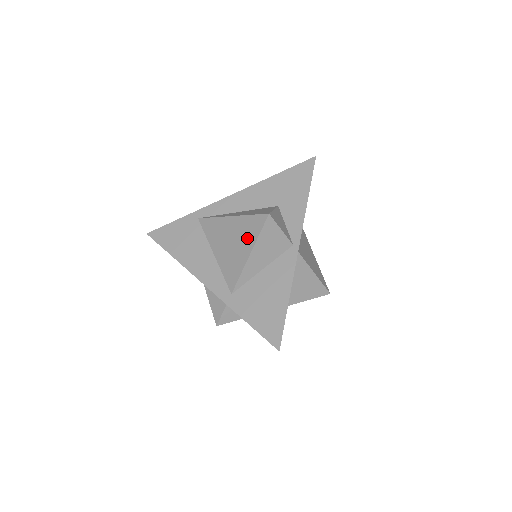
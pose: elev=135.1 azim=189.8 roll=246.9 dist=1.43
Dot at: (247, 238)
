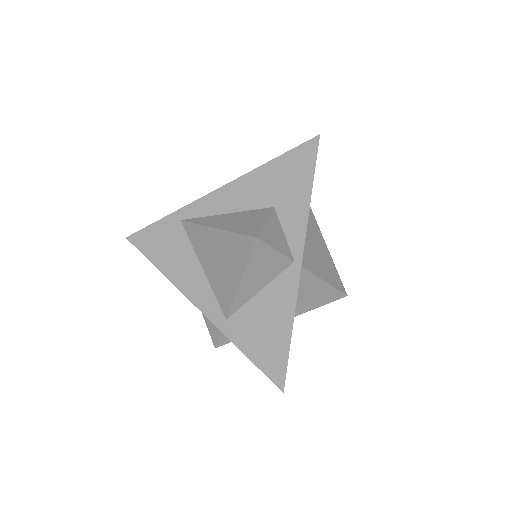
Dot at: (235, 261)
